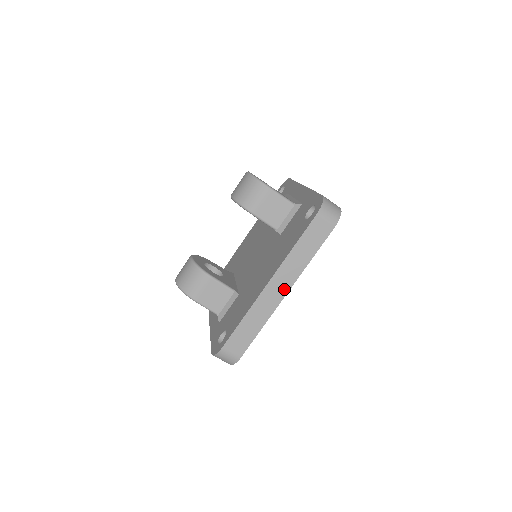
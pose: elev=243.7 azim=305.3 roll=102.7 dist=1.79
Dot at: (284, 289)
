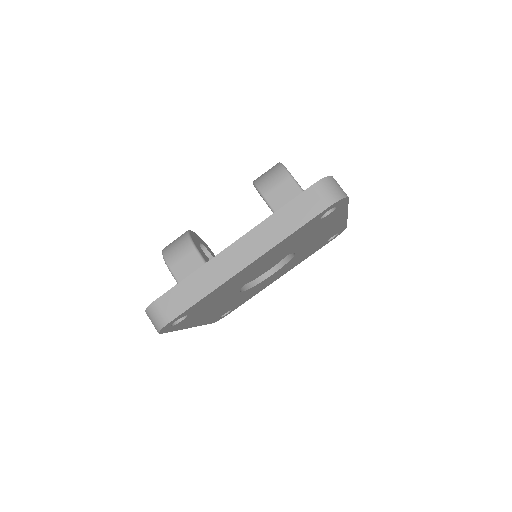
Dot at: (247, 258)
